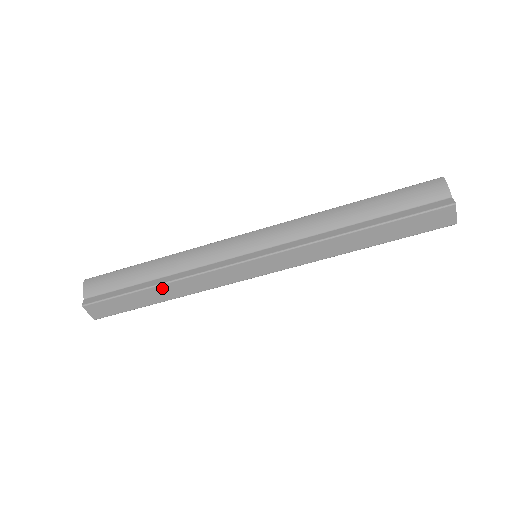
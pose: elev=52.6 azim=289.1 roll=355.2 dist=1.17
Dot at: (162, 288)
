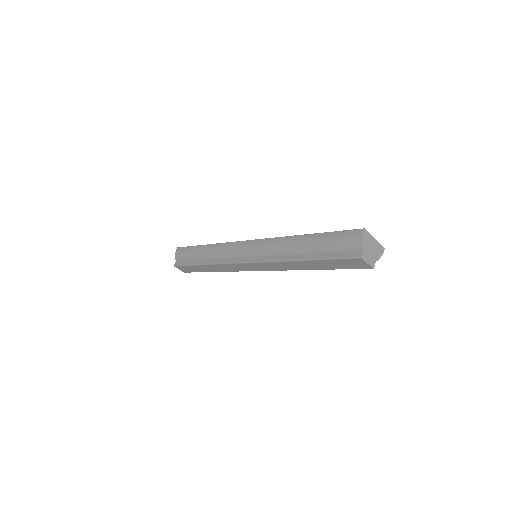
Dot at: (207, 266)
